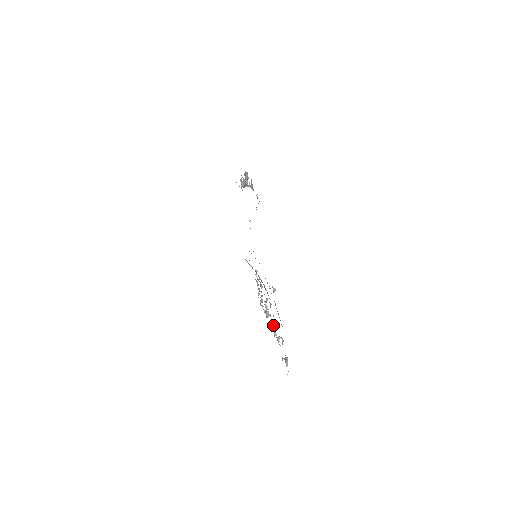
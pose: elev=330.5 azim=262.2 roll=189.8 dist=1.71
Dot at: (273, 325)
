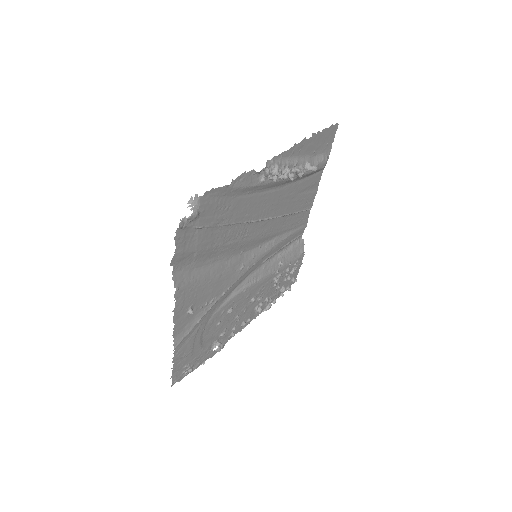
Dot at: (224, 329)
